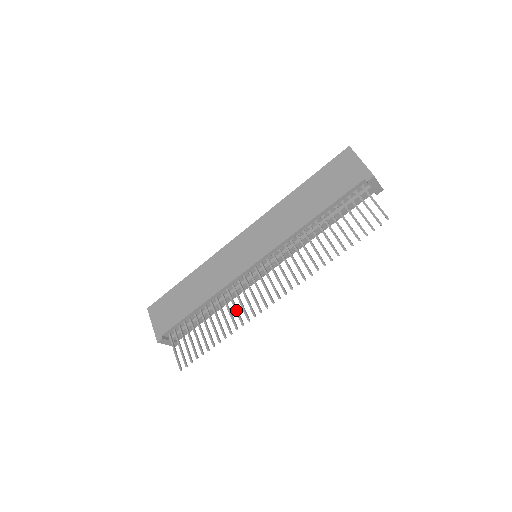
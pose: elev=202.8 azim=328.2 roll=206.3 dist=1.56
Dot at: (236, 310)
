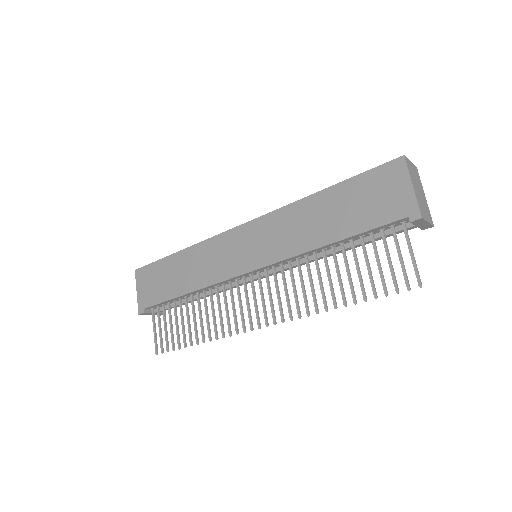
Dot at: (220, 316)
